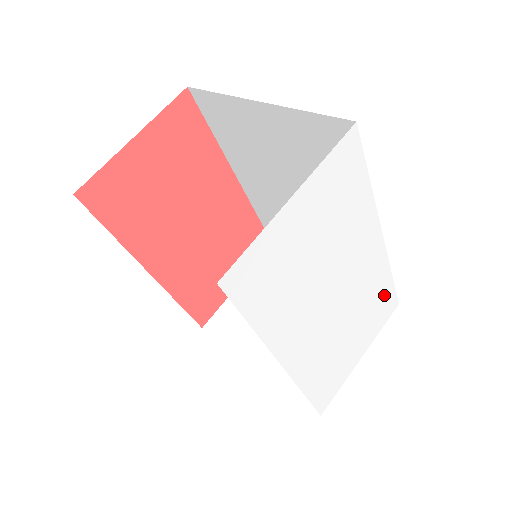
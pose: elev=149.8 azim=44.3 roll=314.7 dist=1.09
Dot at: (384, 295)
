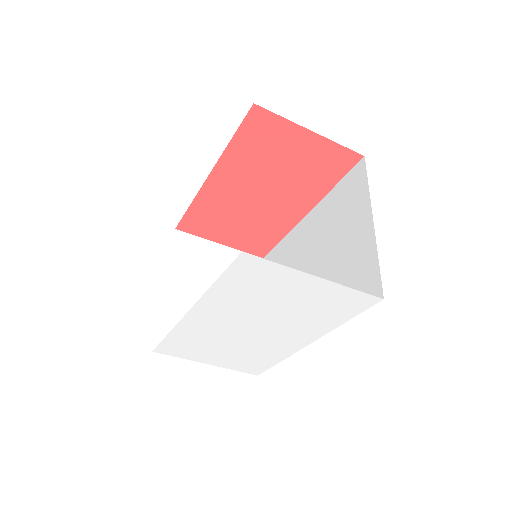
Dot at: (262, 362)
